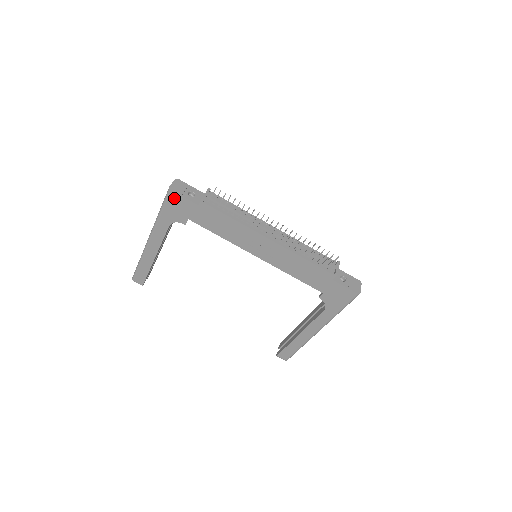
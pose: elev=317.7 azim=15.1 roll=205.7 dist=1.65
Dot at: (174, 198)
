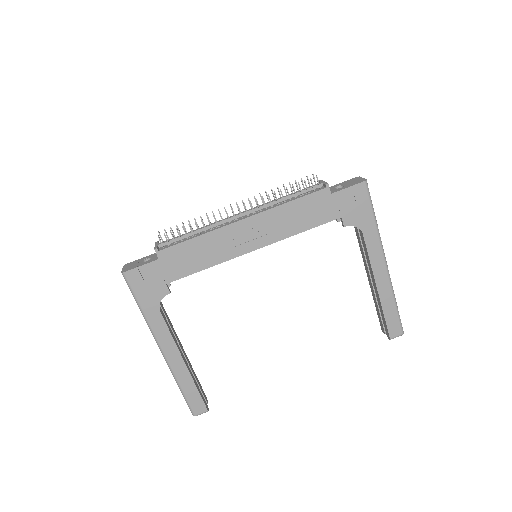
Dot at: (135, 277)
